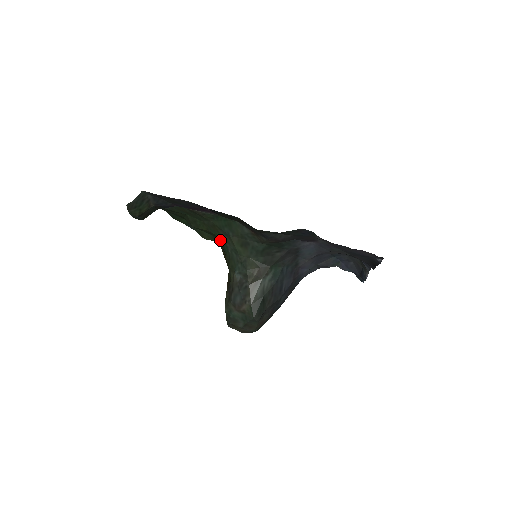
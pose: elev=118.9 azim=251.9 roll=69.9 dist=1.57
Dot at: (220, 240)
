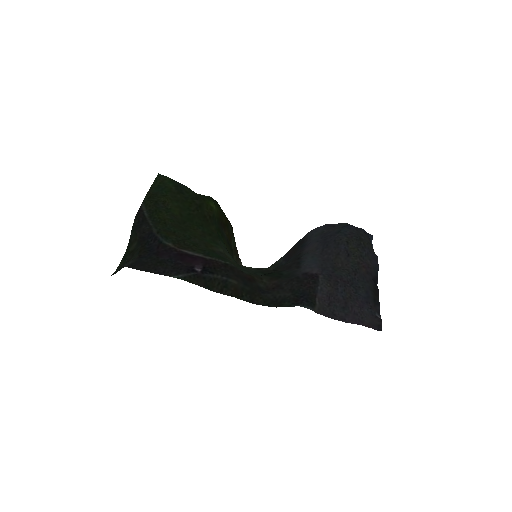
Dot at: (216, 236)
